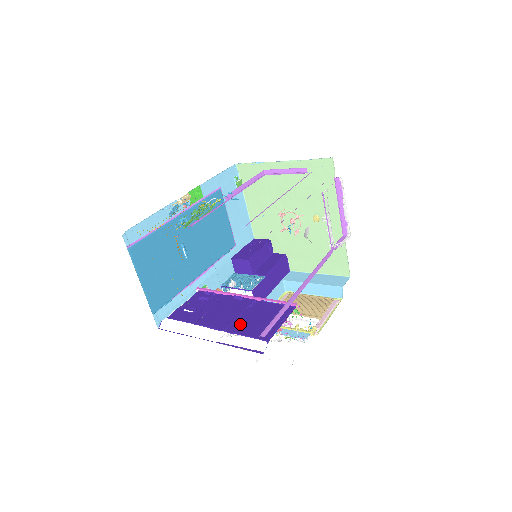
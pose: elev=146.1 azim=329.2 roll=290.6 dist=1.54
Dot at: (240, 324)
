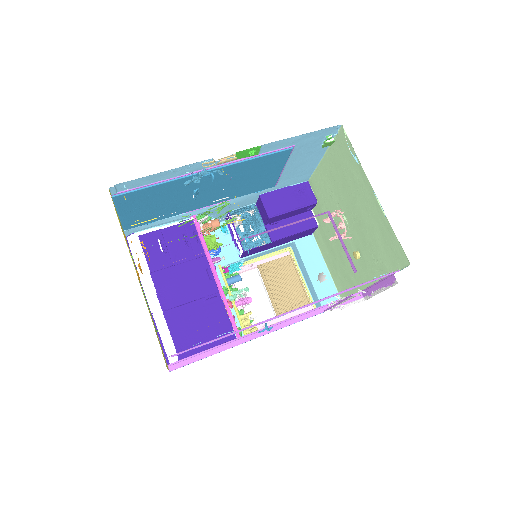
Dot at: (180, 315)
